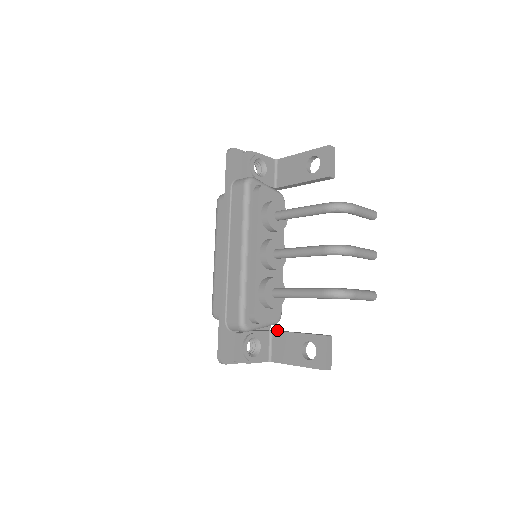
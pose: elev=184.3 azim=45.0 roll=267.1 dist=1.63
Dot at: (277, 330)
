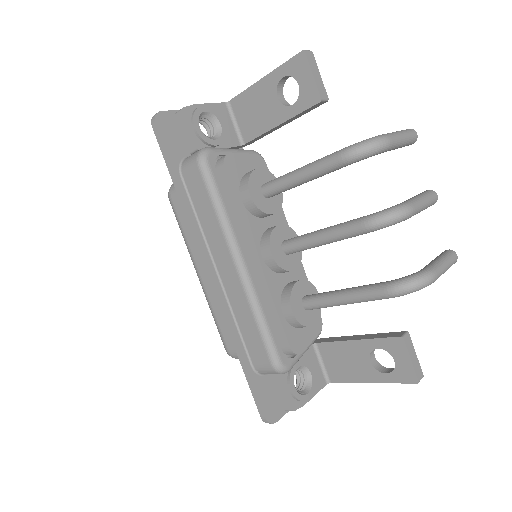
Dot at: (321, 338)
